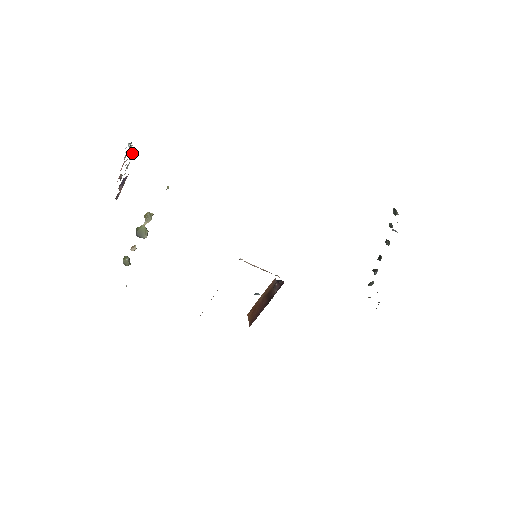
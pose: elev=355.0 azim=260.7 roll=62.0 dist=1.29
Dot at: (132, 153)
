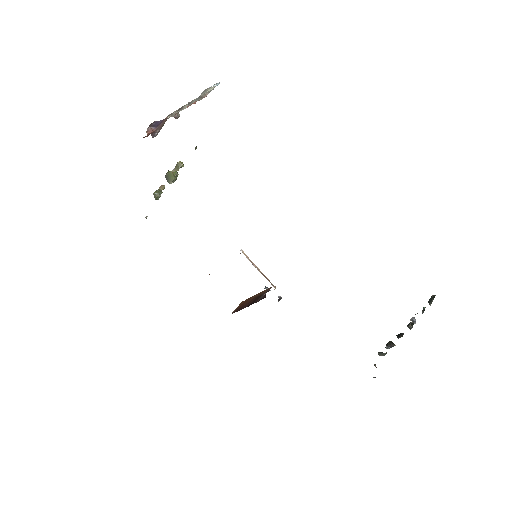
Dot at: (204, 95)
